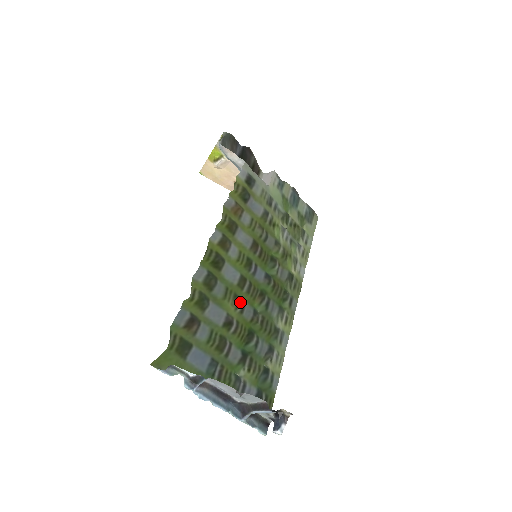
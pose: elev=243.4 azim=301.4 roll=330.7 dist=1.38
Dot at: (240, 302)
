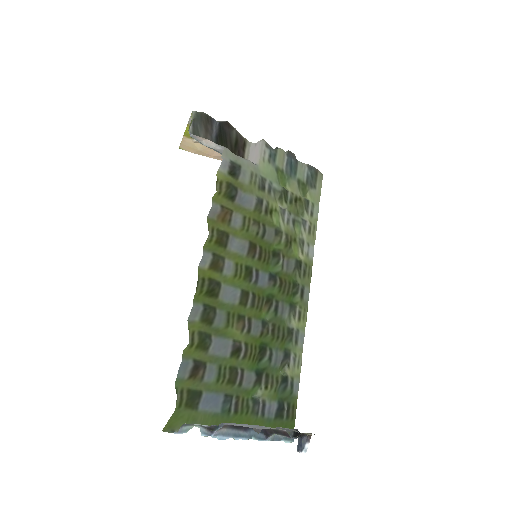
Dot at: (245, 321)
